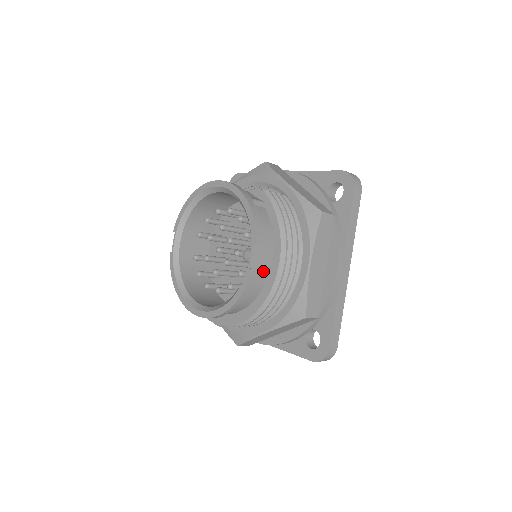
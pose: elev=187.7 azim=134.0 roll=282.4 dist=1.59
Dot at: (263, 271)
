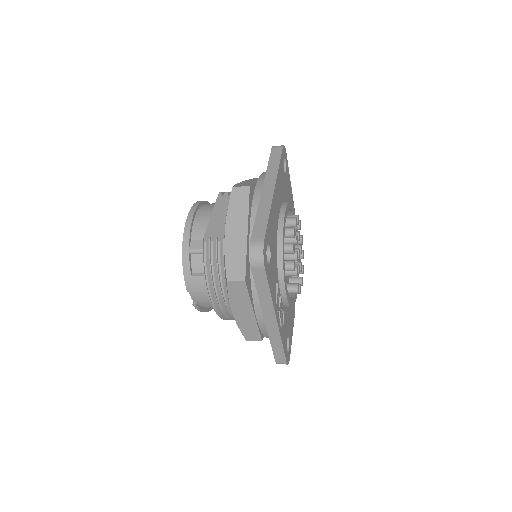
Dot at: (209, 302)
